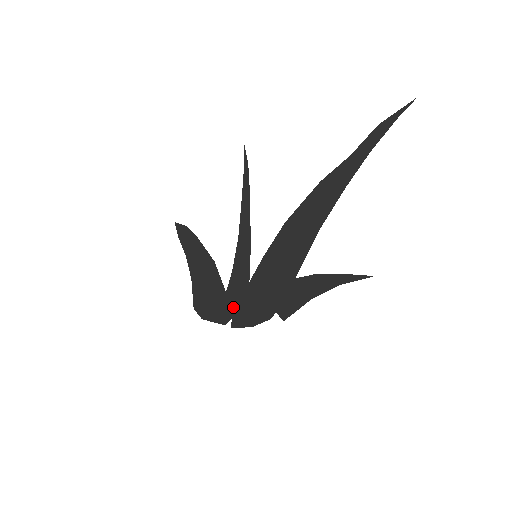
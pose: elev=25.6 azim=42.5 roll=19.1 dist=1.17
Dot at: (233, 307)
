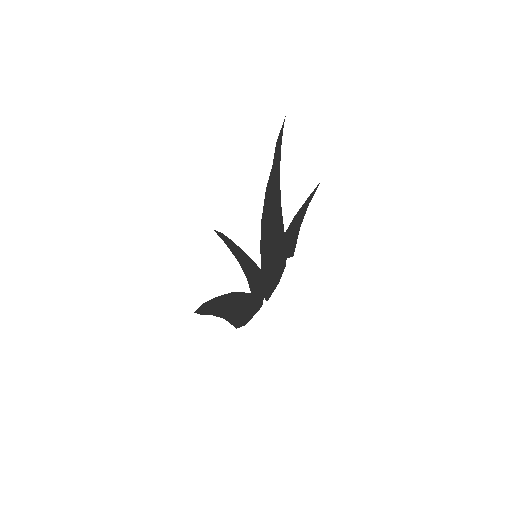
Dot at: (260, 292)
